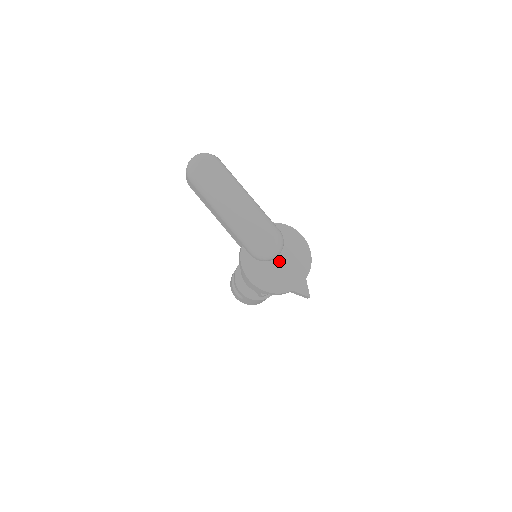
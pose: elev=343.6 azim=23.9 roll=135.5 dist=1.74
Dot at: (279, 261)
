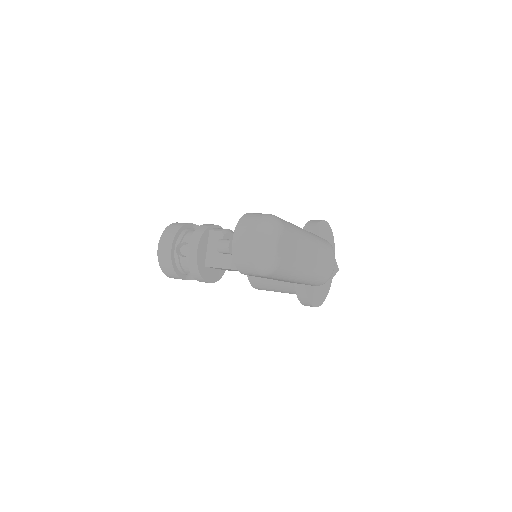
Dot at: occluded
